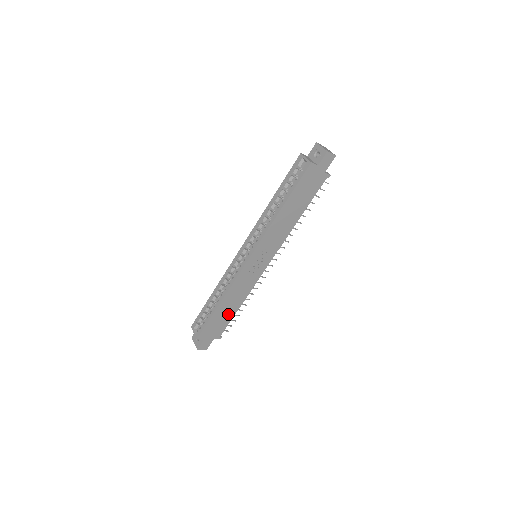
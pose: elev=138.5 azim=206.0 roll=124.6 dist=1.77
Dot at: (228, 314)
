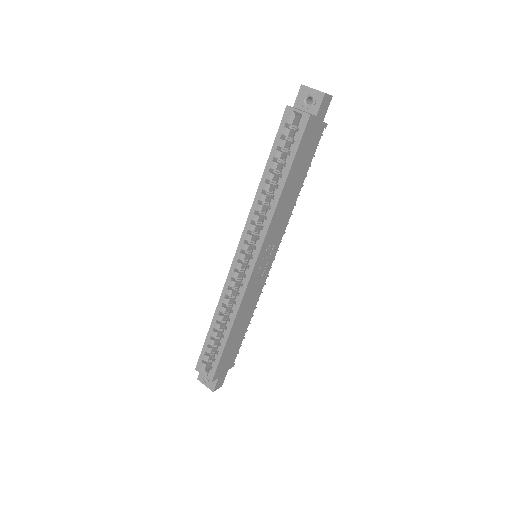
Dot at: (239, 337)
